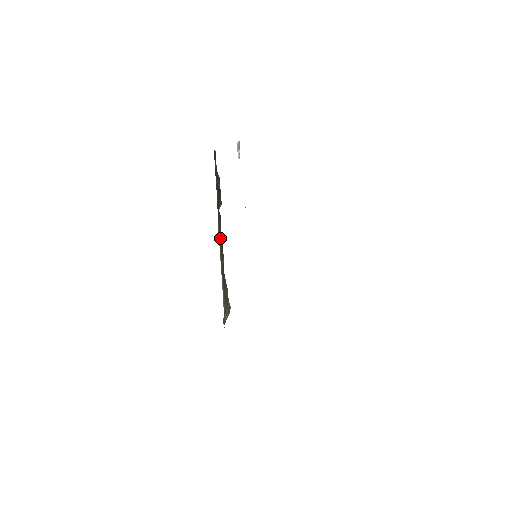
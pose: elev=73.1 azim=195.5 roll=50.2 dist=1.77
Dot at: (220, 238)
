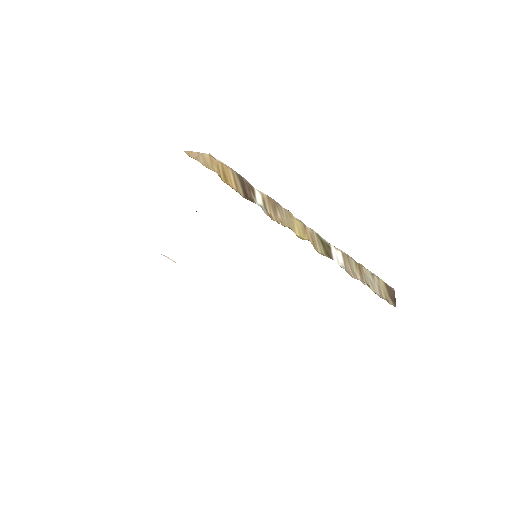
Dot at: occluded
